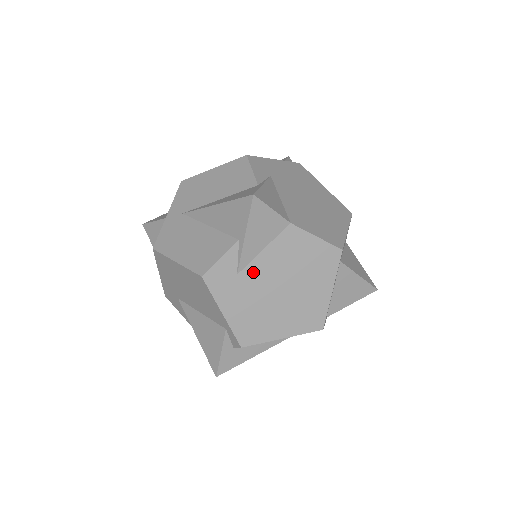
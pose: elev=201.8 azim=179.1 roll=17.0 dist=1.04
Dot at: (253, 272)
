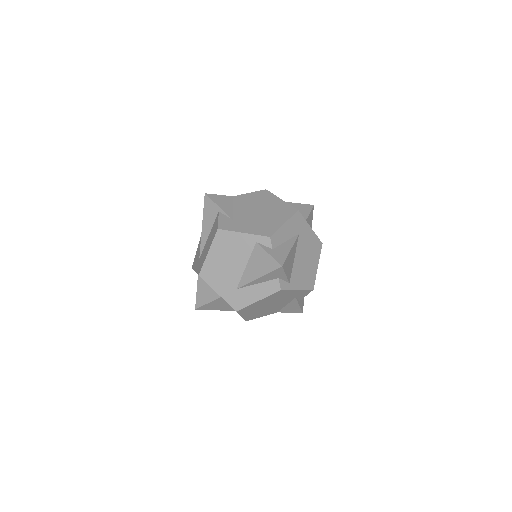
Dot at: (238, 215)
